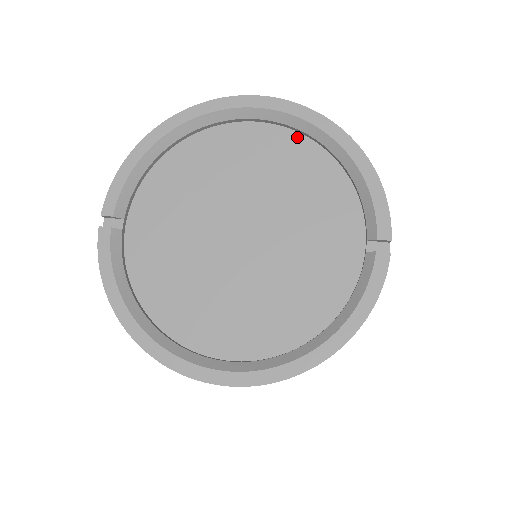
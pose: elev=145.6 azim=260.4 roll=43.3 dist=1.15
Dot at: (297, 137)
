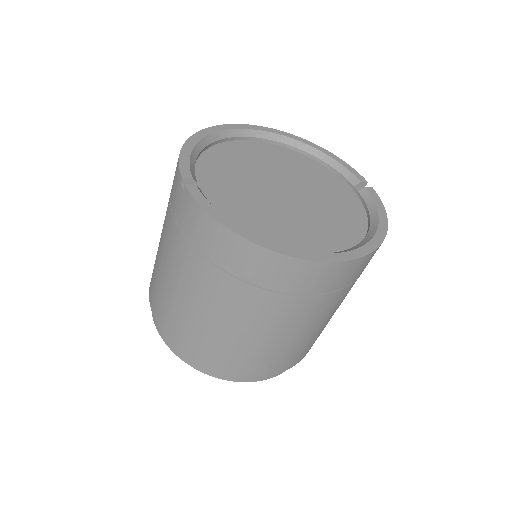
Dot at: (280, 147)
